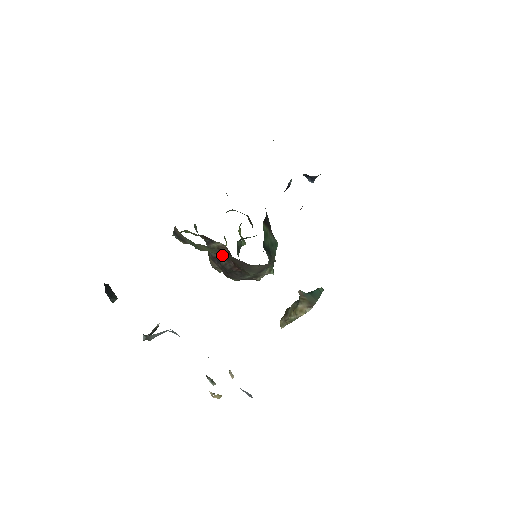
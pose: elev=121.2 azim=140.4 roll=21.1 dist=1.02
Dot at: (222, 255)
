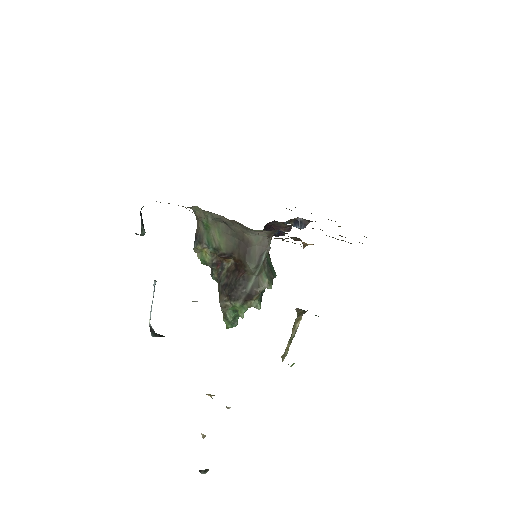
Dot at: (229, 249)
